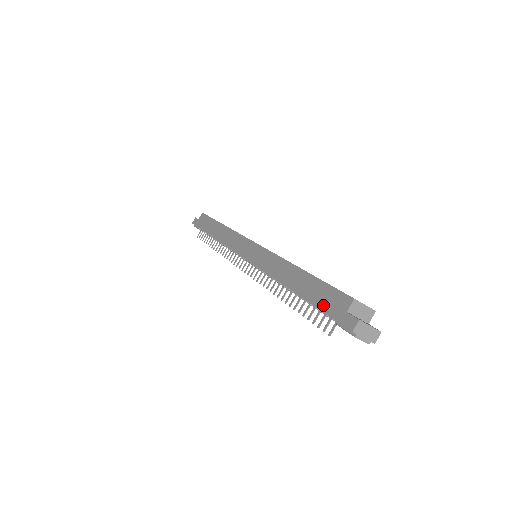
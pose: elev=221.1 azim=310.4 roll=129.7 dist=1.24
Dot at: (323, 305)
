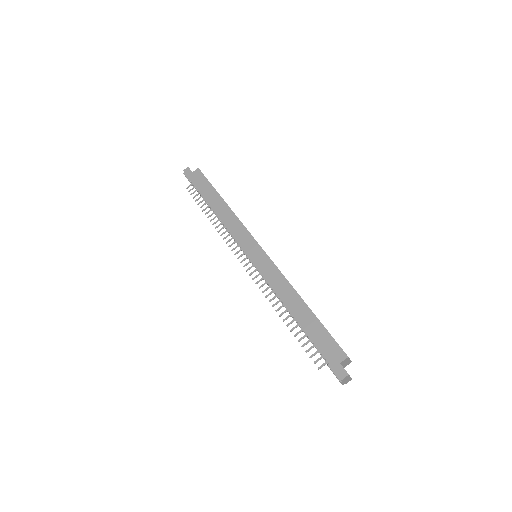
Dot at: (321, 347)
